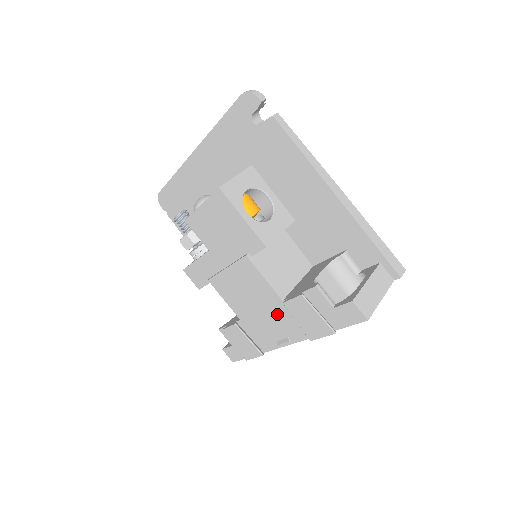
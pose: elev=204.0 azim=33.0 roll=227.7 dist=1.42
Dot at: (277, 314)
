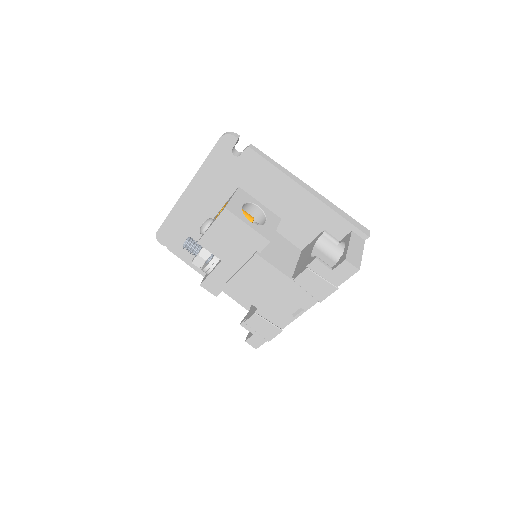
Dot at: (289, 292)
